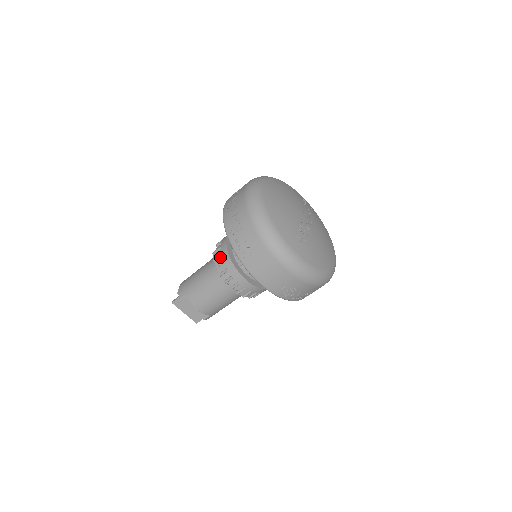
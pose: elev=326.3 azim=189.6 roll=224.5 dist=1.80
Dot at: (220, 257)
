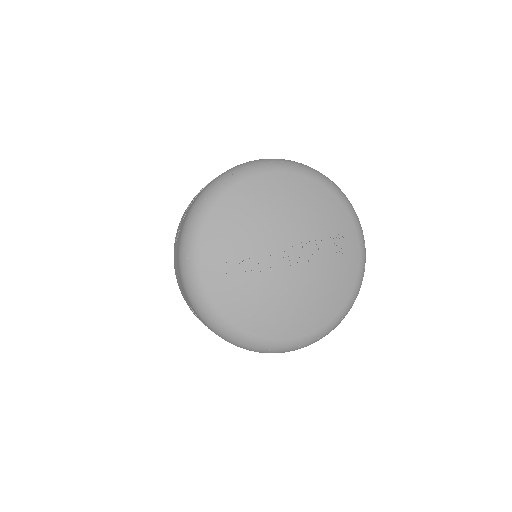
Dot at: occluded
